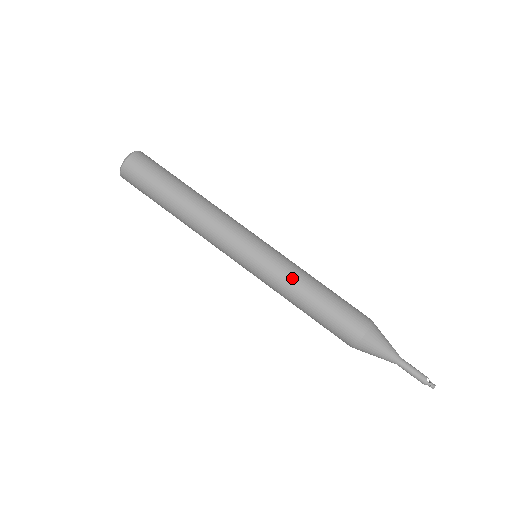
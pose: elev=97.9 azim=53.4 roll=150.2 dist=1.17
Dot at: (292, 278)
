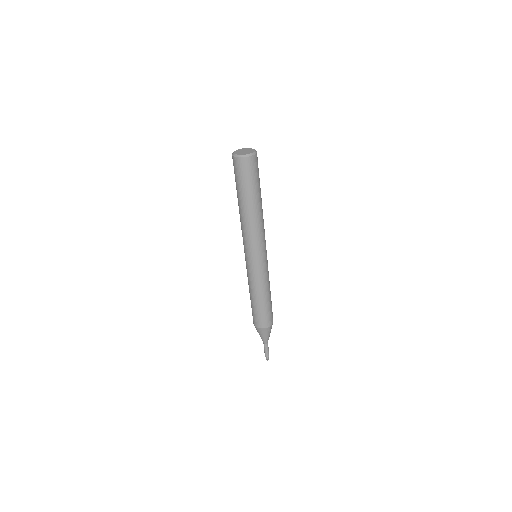
Dot at: (264, 284)
